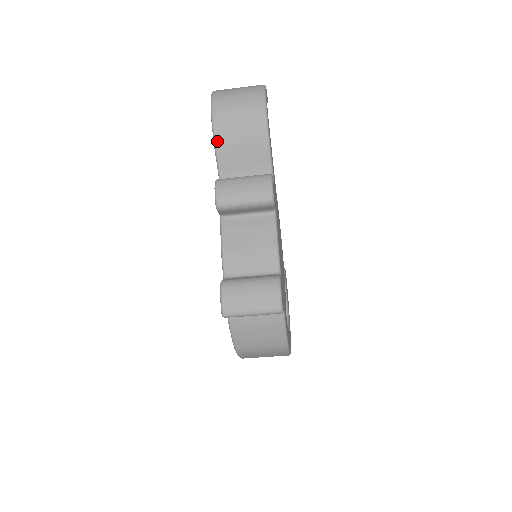
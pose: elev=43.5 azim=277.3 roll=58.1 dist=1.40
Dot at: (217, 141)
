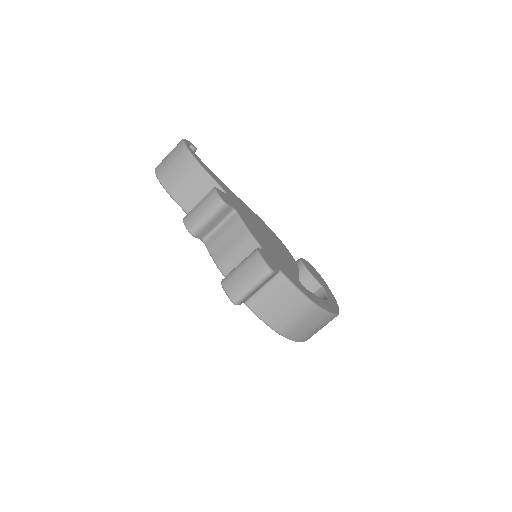
Dot at: (172, 195)
